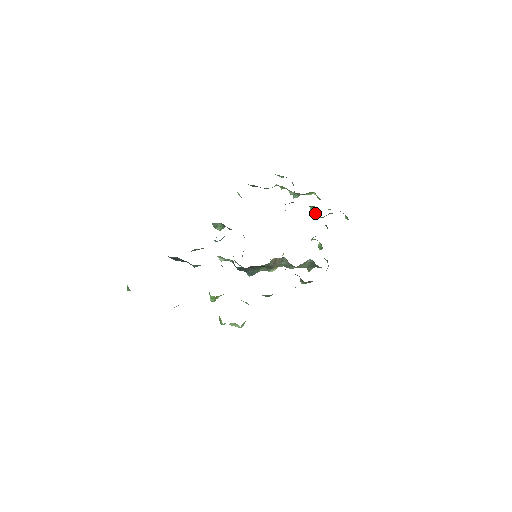
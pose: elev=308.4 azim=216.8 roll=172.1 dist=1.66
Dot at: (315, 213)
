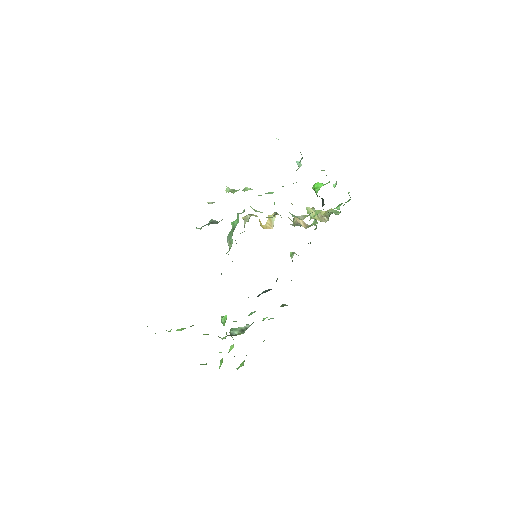
Dot at: occluded
